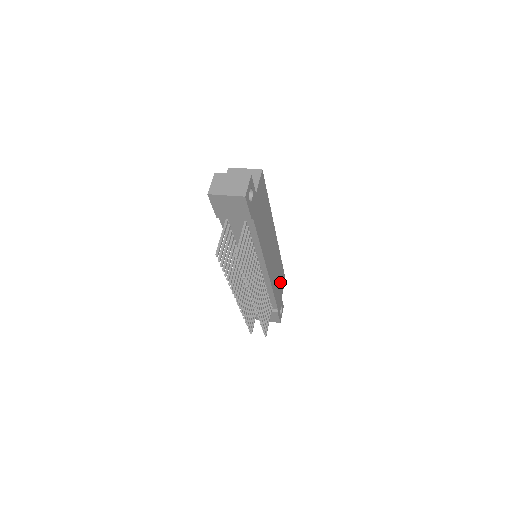
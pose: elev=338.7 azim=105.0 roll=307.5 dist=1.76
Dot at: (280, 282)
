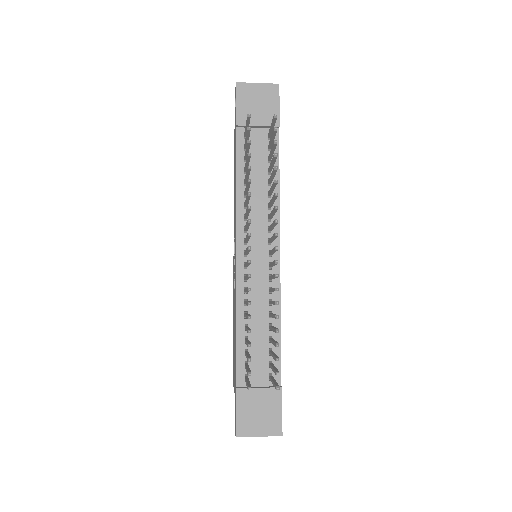
Dot at: occluded
